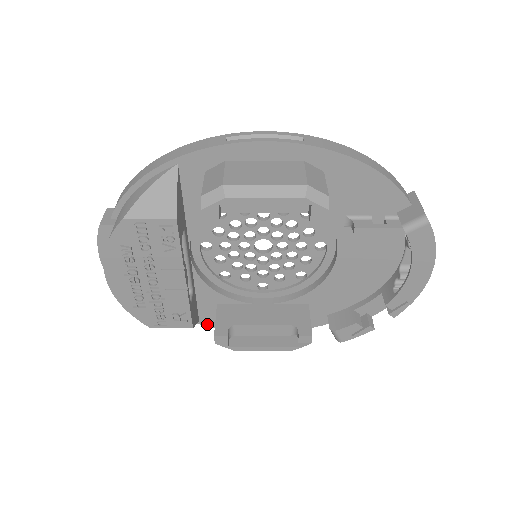
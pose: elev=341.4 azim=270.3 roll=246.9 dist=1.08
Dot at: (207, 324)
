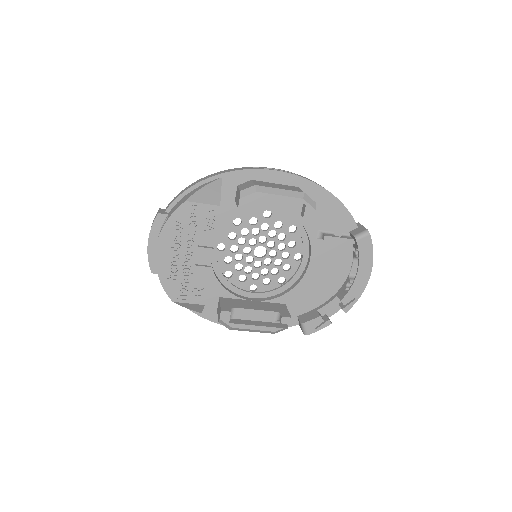
Dot at: (207, 317)
